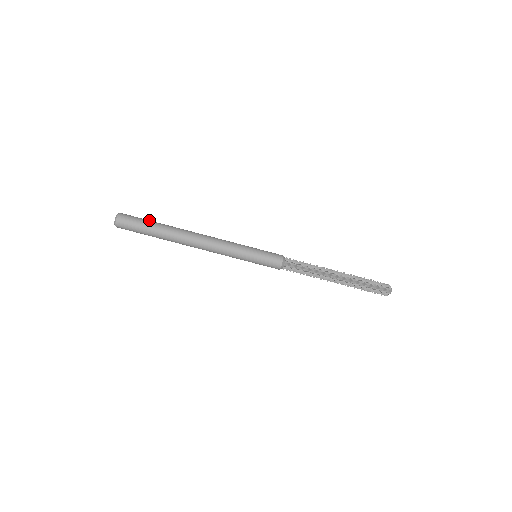
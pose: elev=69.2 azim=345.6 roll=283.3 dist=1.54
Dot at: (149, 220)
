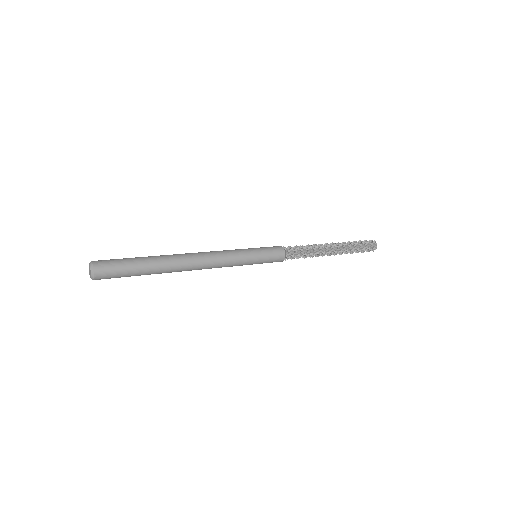
Dot at: (133, 263)
